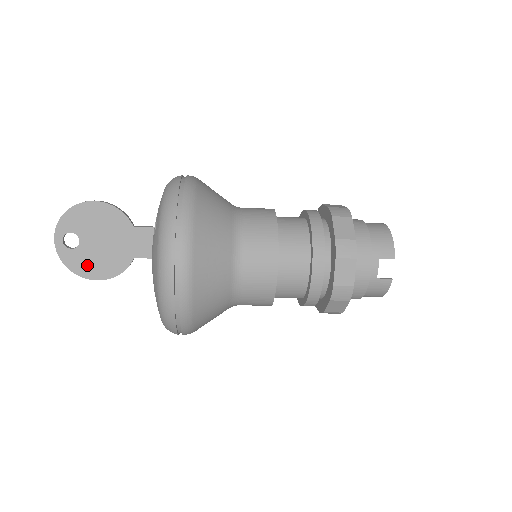
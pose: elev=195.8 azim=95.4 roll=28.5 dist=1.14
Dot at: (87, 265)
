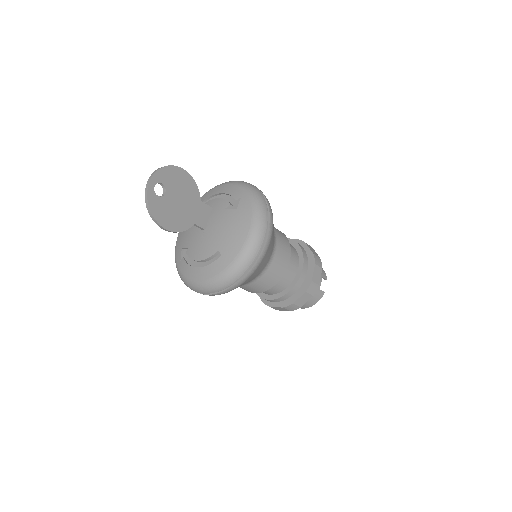
Dot at: (164, 214)
